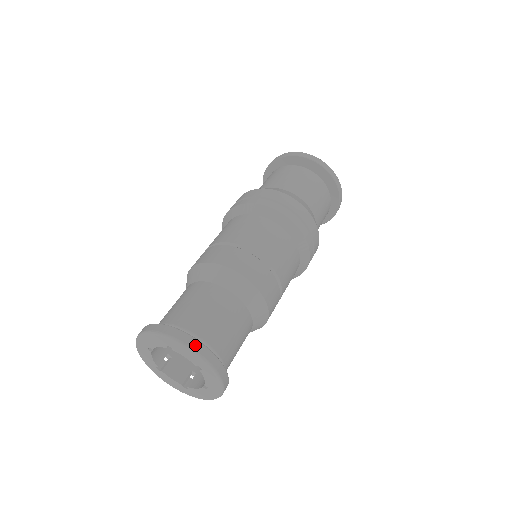
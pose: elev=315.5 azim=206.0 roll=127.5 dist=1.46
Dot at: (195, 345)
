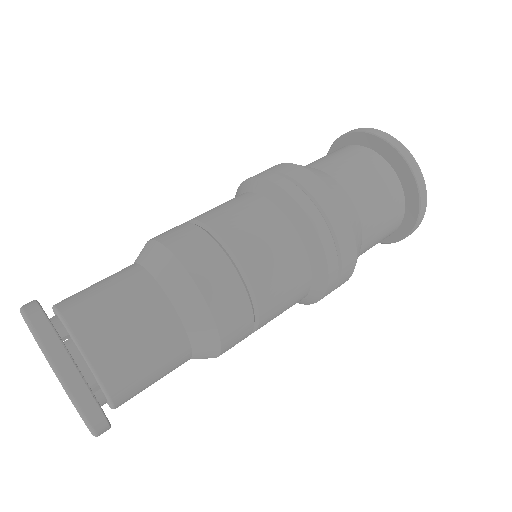
Dot at: (71, 379)
